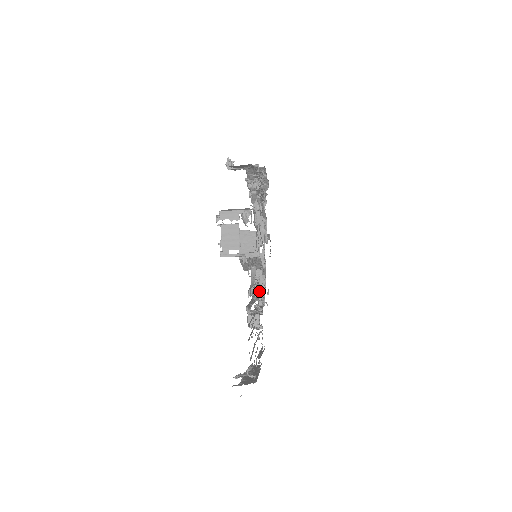
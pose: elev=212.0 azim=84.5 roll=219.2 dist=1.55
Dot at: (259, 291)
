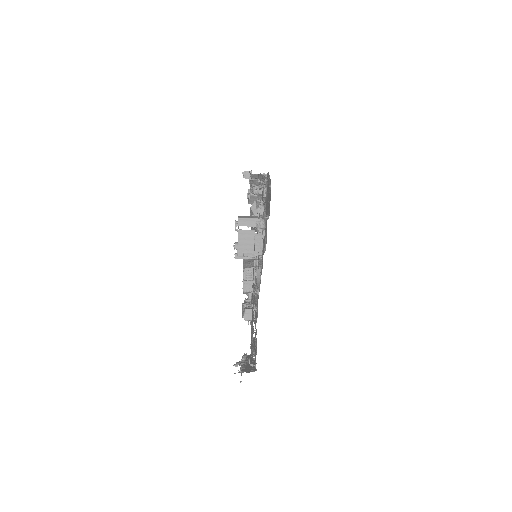
Dot at: (250, 286)
